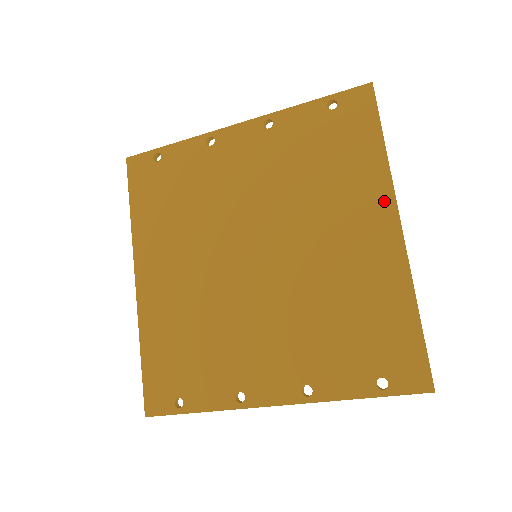
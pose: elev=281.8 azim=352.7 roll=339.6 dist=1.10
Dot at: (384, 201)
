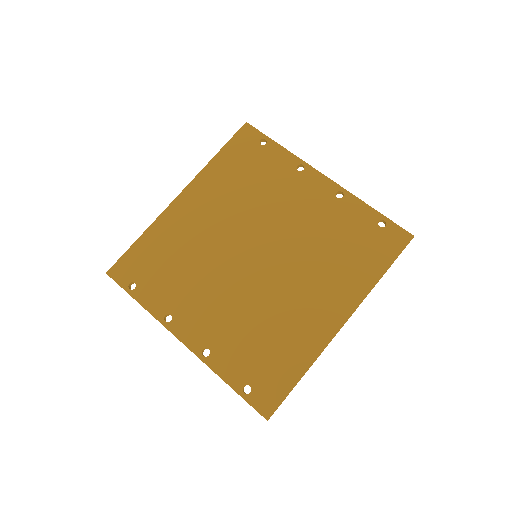
Dot at: (350, 303)
